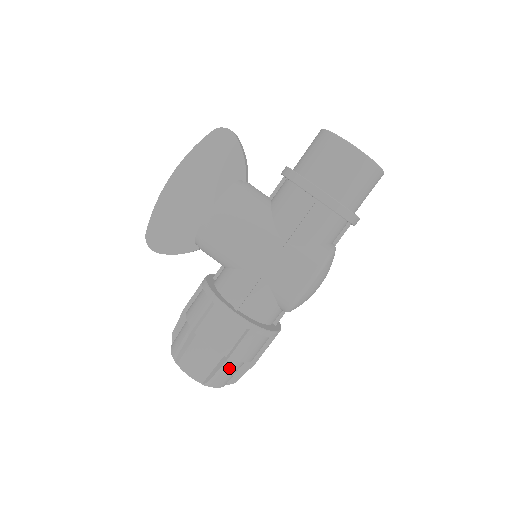
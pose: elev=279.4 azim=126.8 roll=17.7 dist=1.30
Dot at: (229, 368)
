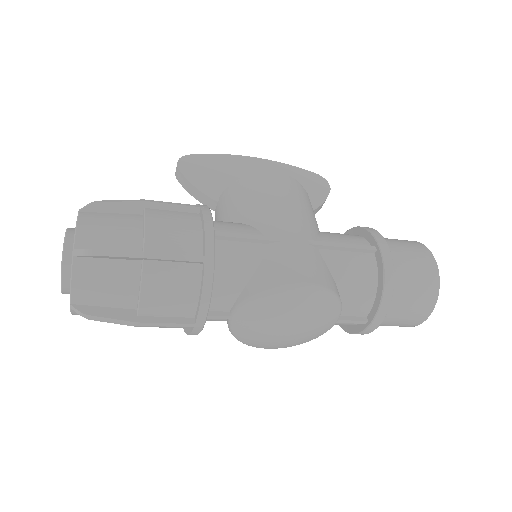
Dot at: (119, 276)
